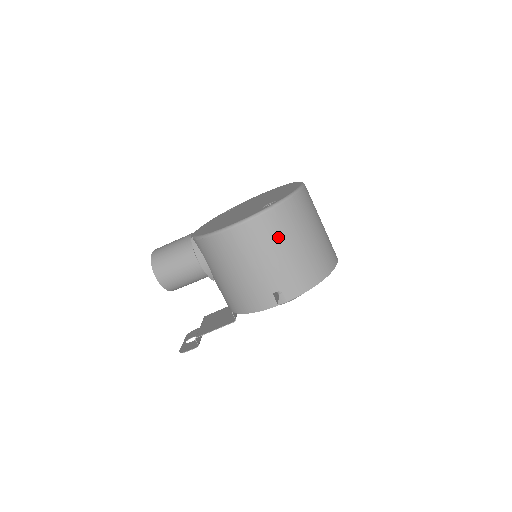
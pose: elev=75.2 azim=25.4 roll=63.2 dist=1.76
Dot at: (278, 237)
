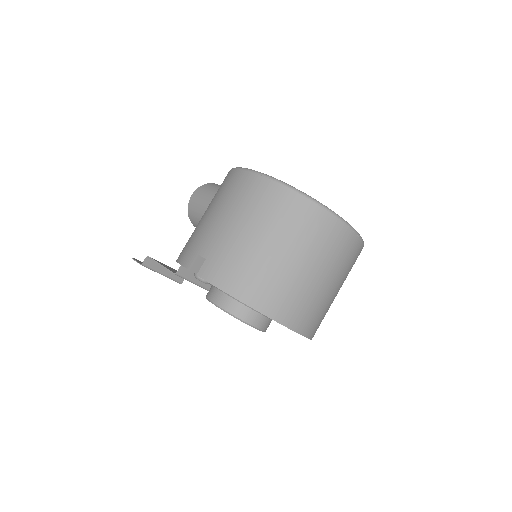
Dot at: (258, 213)
